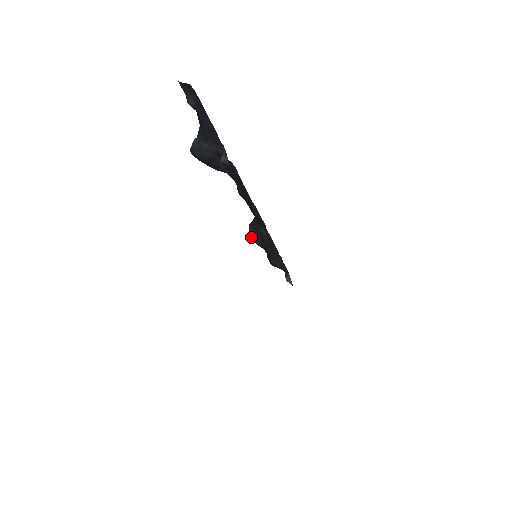
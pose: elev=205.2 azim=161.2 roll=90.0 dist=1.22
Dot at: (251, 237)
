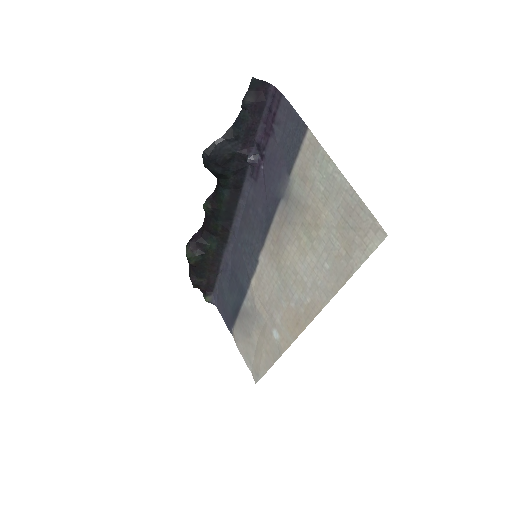
Dot at: (189, 256)
